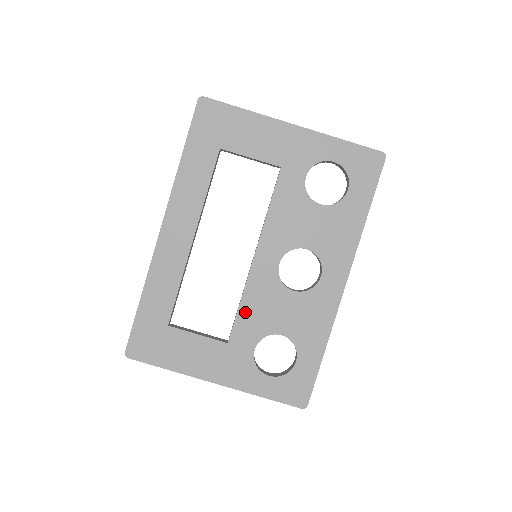
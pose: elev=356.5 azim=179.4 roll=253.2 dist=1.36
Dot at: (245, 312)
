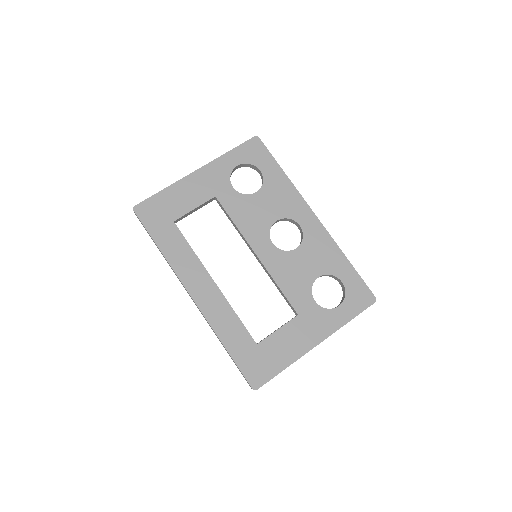
Dot at: (286, 288)
